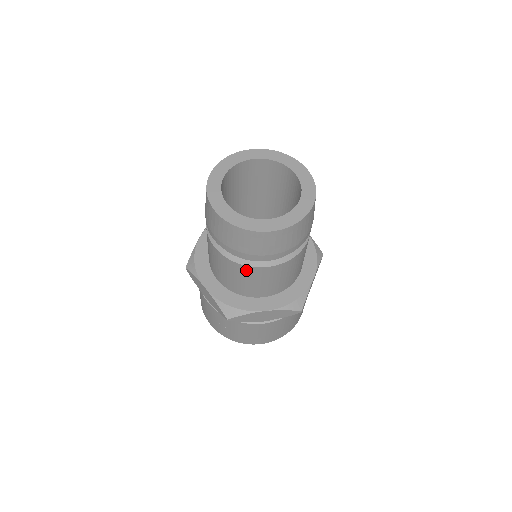
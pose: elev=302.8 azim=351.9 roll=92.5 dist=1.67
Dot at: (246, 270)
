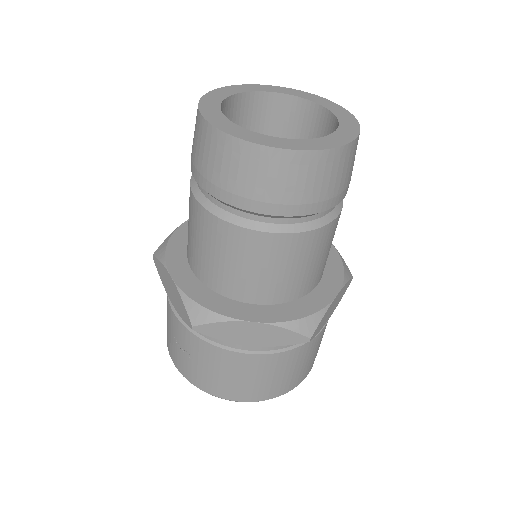
Dot at: (235, 236)
